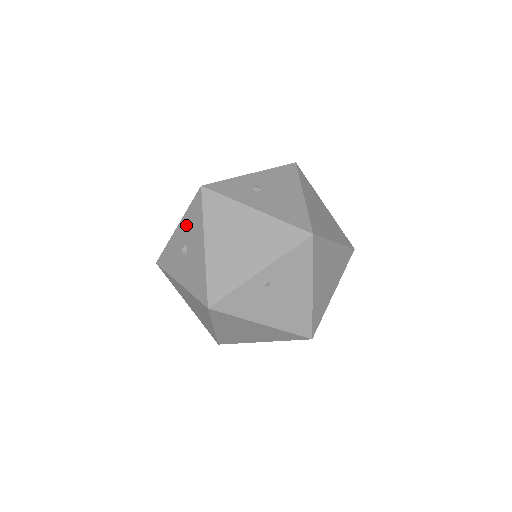
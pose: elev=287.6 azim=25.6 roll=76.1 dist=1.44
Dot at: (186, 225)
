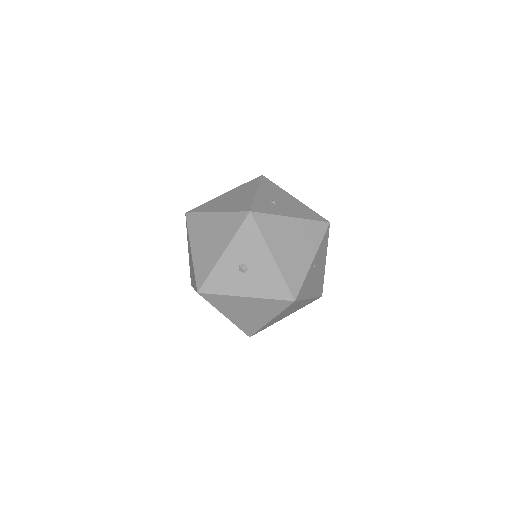
Dot at: (239, 248)
